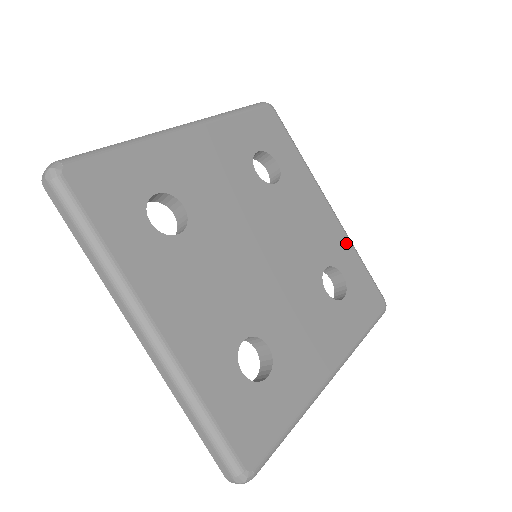
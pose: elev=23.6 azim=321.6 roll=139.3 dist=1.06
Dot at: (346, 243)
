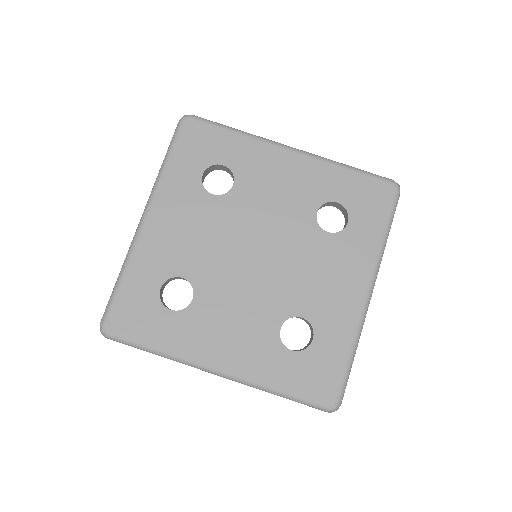
Dot at: (325, 169)
